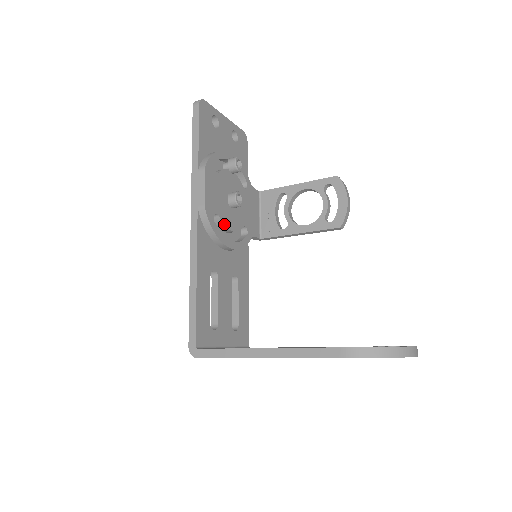
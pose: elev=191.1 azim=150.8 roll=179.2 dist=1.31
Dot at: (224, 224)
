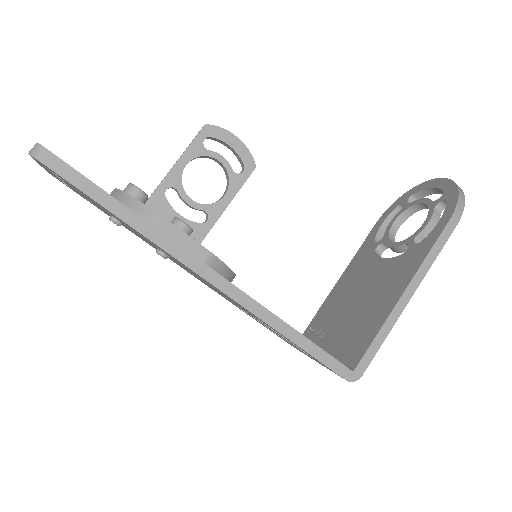
Dot at: occluded
